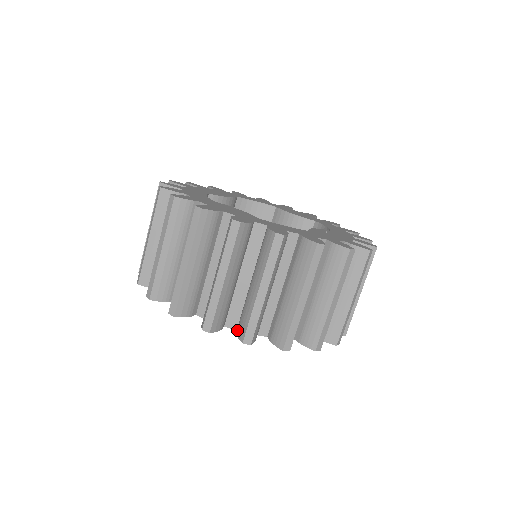
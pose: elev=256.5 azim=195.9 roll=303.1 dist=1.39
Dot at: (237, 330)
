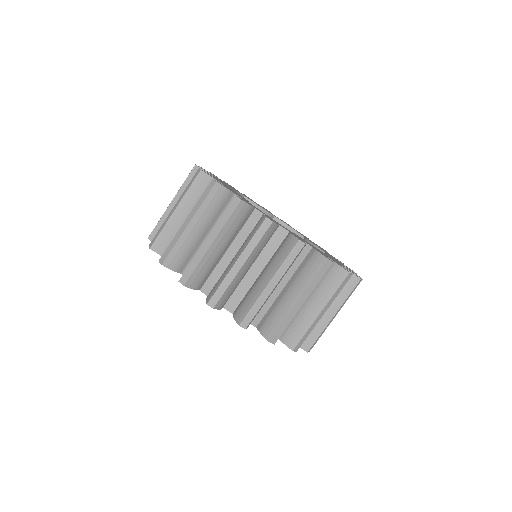
Dot at: occluded
